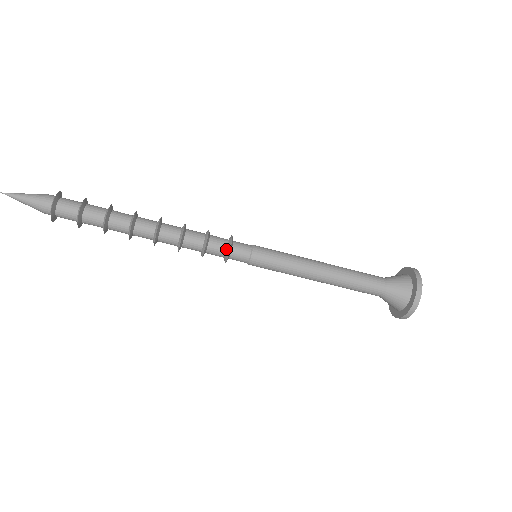
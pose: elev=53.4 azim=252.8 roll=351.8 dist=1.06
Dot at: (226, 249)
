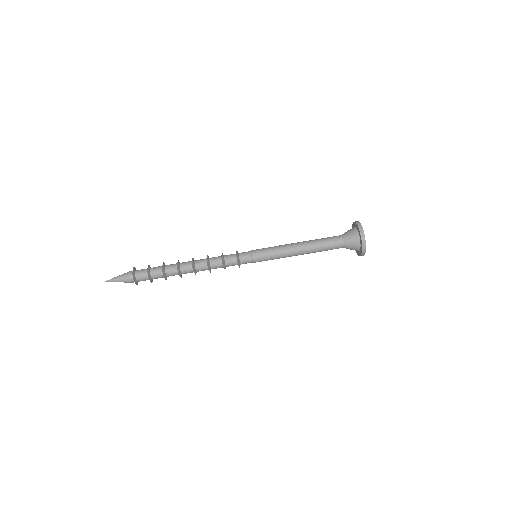
Dot at: (236, 259)
